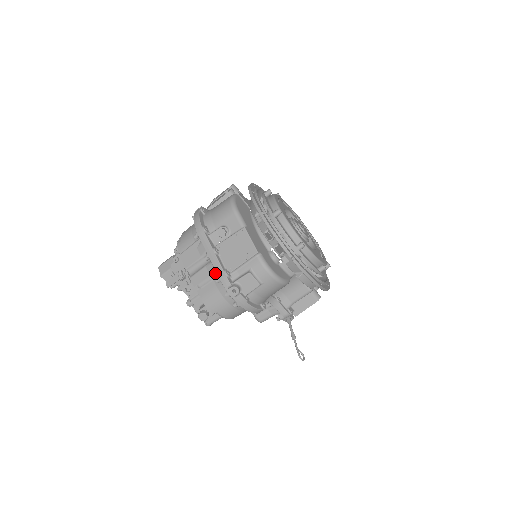
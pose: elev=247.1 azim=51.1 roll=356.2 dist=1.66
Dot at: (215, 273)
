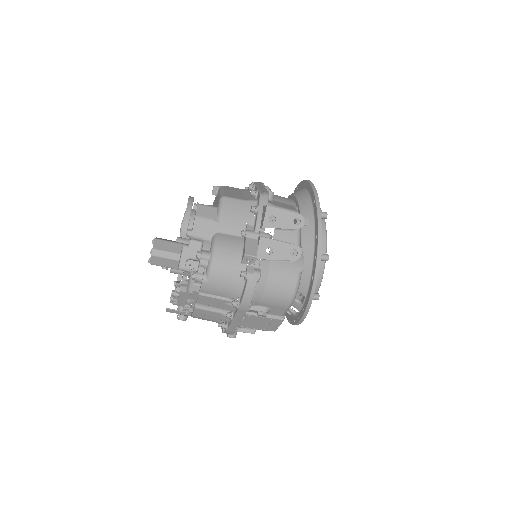
Dot at: (225, 321)
